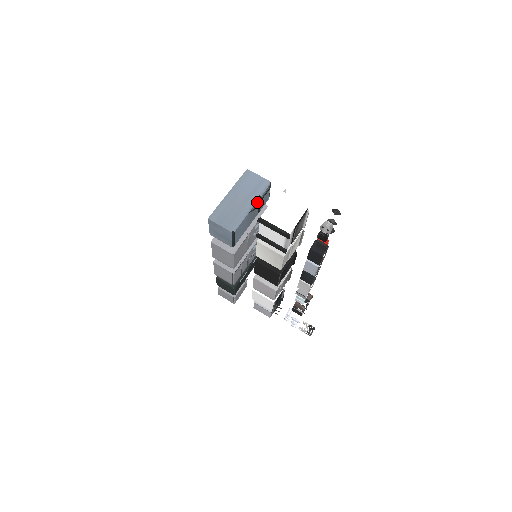
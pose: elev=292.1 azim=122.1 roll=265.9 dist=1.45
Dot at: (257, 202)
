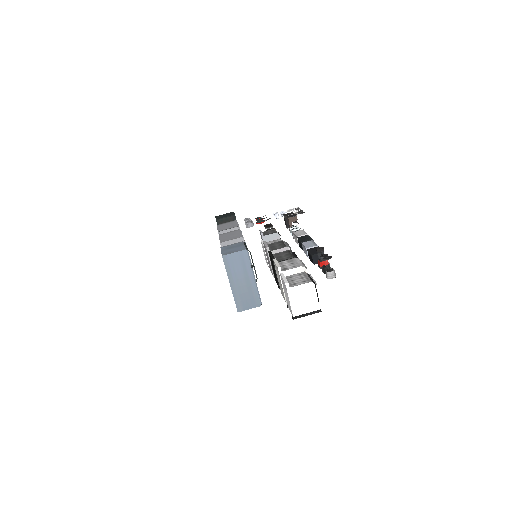
Dot at: (252, 270)
